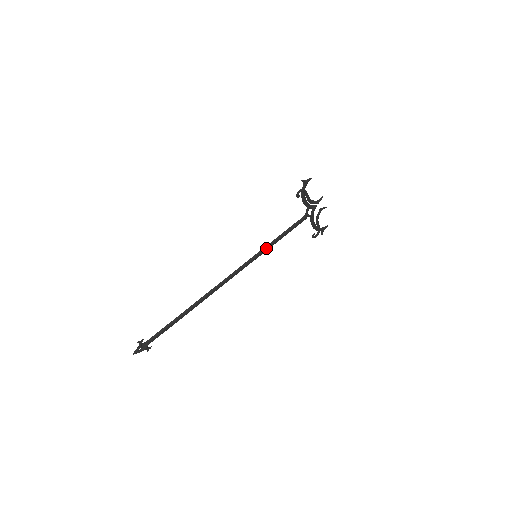
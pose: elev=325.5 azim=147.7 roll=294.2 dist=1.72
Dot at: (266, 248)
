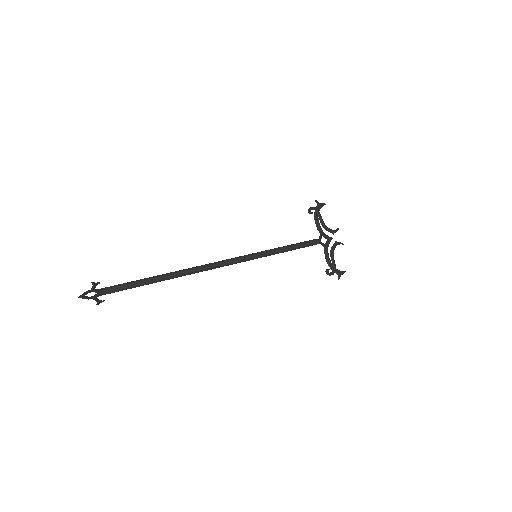
Dot at: (269, 251)
